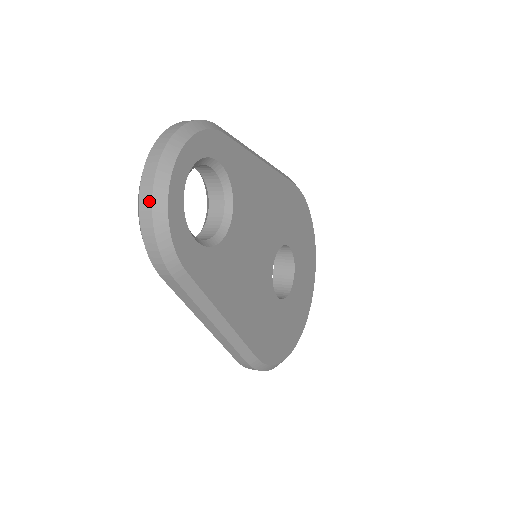
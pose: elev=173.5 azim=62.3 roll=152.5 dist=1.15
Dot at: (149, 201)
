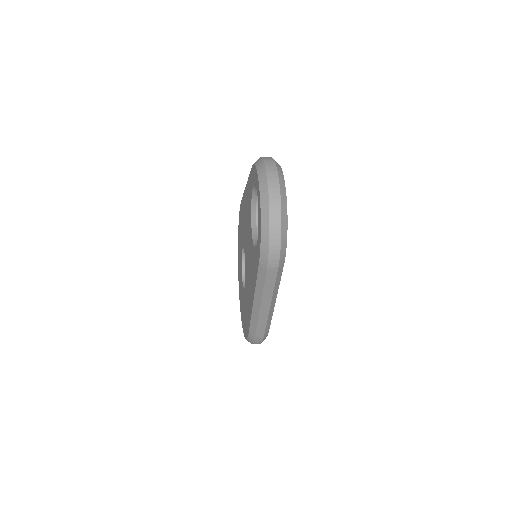
Dot at: (279, 215)
